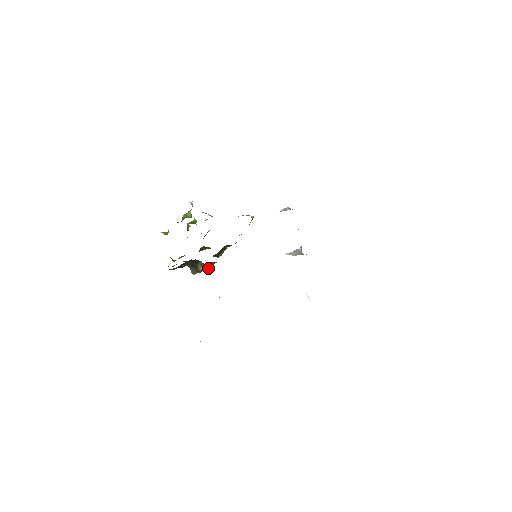
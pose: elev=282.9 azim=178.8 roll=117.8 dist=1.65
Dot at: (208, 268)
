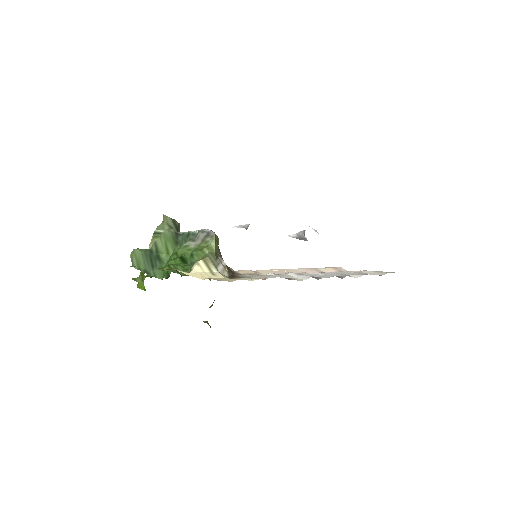
Dot at: occluded
